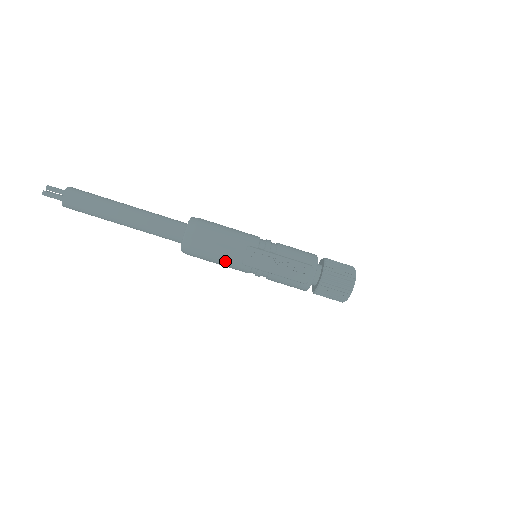
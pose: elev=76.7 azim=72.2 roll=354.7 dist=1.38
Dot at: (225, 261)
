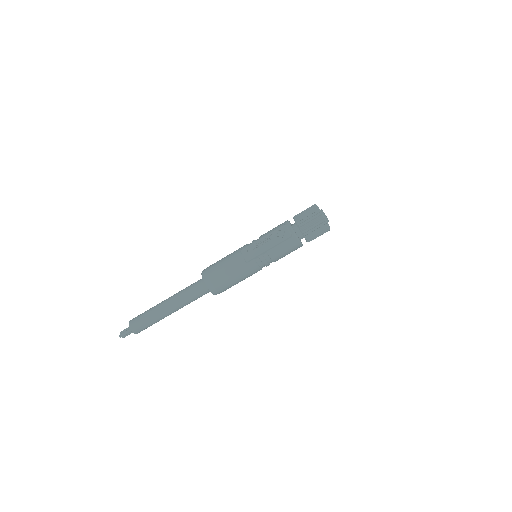
Dot at: (237, 271)
